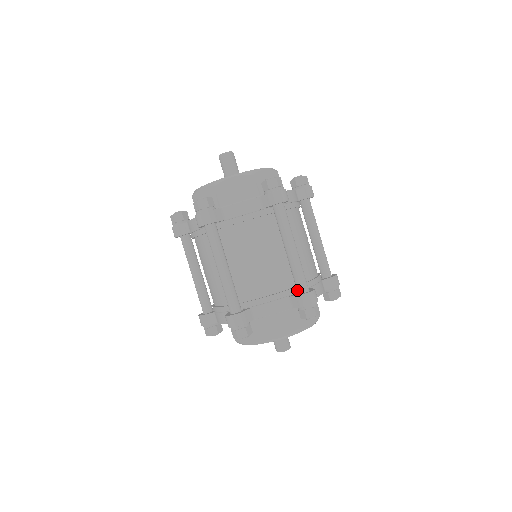
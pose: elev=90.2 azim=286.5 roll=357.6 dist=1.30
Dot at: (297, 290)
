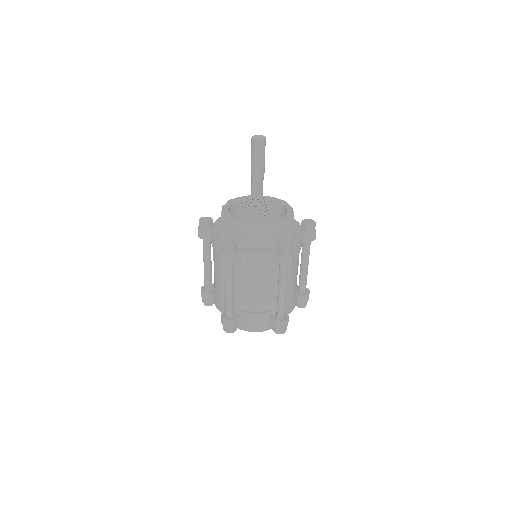
Dot at: (276, 314)
